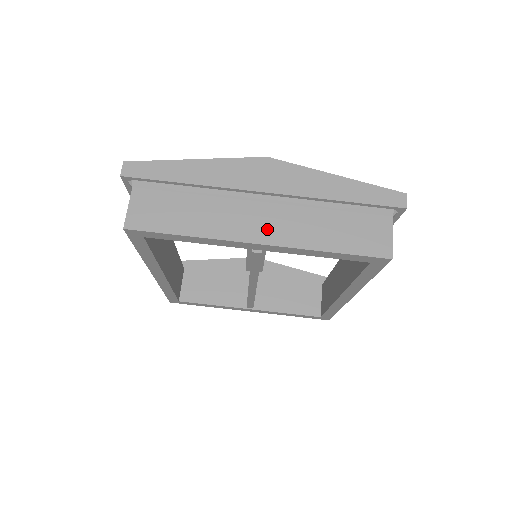
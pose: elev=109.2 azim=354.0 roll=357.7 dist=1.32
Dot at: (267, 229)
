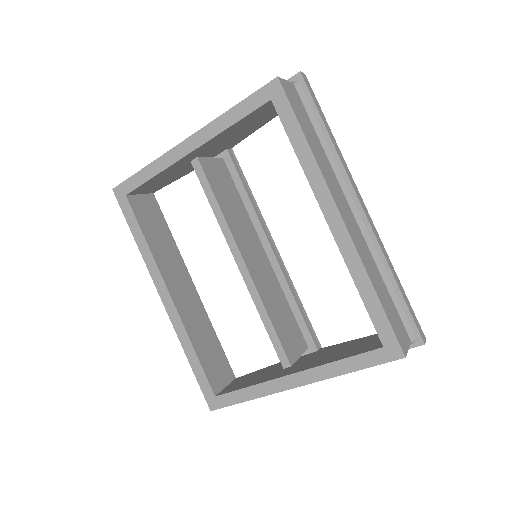
Dot at: occluded
